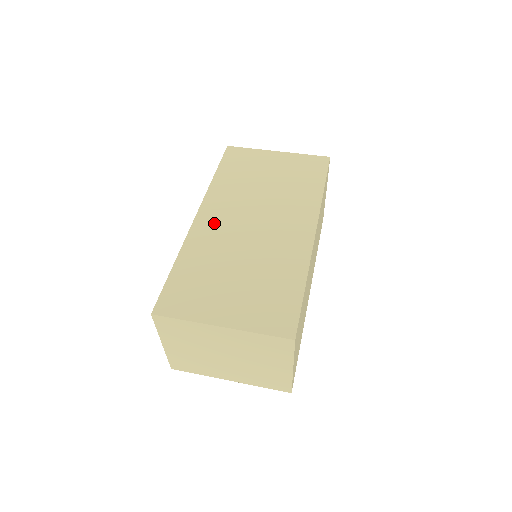
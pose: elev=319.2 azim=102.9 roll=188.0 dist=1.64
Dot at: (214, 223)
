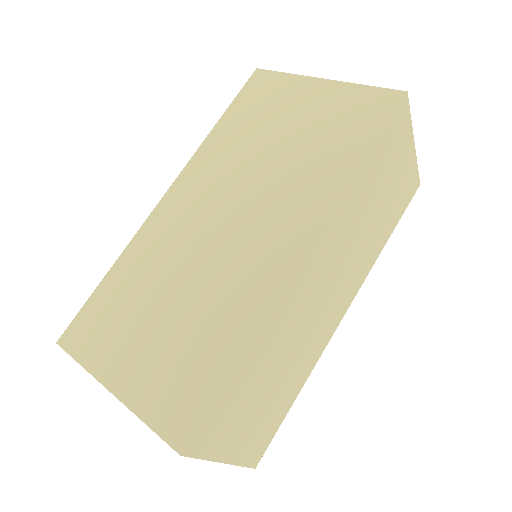
Dot at: (178, 211)
